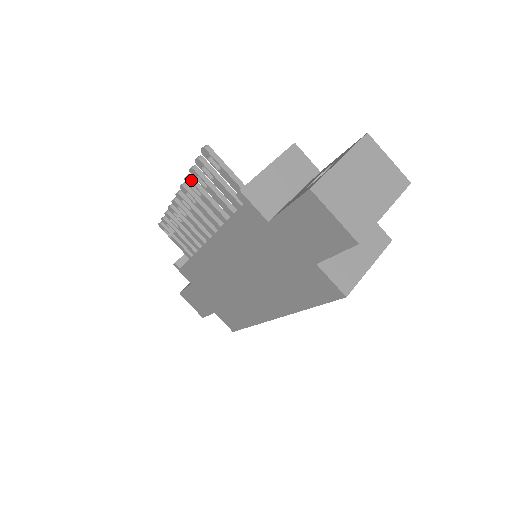
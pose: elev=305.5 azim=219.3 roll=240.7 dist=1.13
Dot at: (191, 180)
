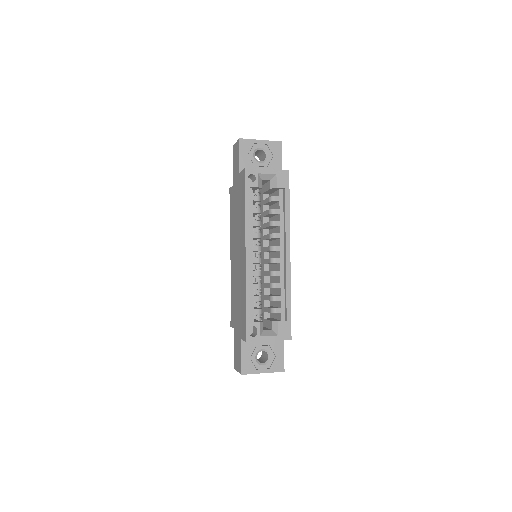
Dot at: occluded
